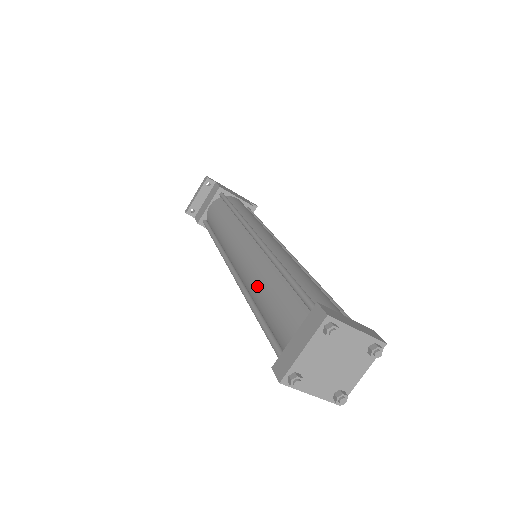
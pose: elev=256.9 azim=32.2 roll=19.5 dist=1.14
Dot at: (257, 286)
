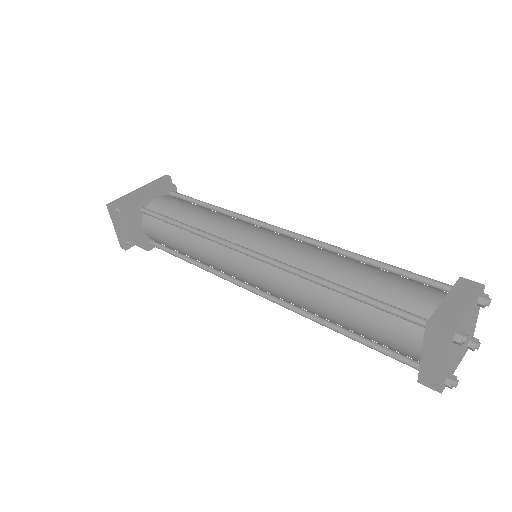
Dot at: (317, 310)
